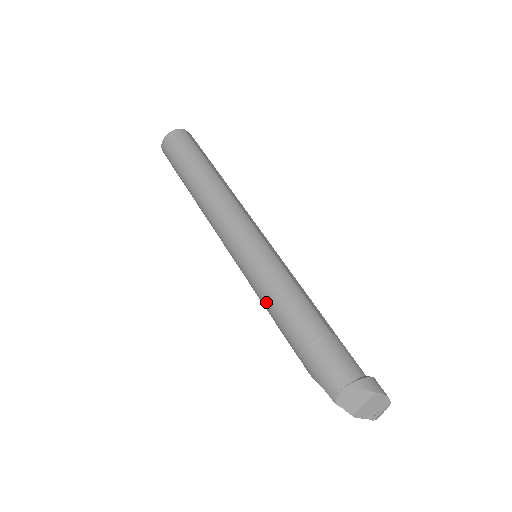
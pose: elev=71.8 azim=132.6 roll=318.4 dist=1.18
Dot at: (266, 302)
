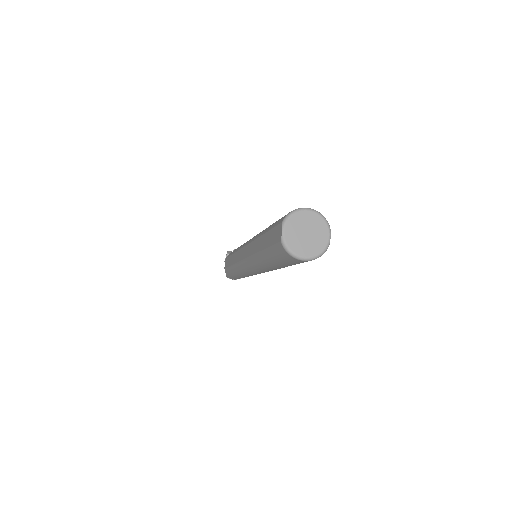
Dot at: (237, 272)
